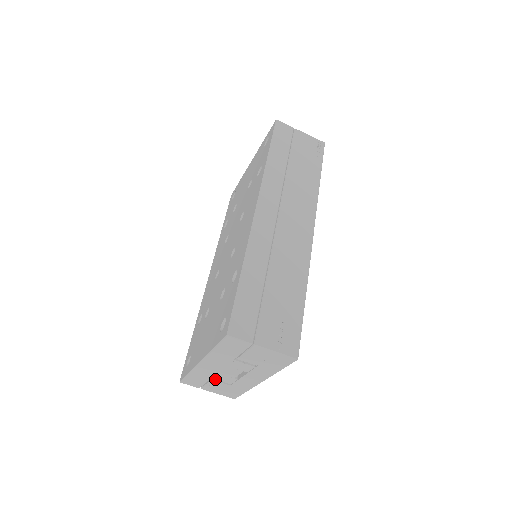
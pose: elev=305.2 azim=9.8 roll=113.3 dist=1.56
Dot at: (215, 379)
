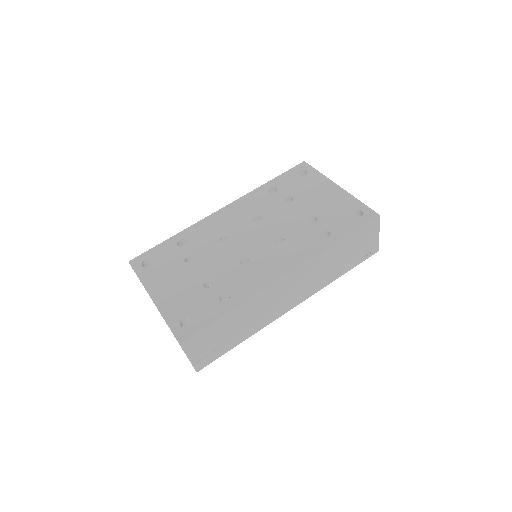
Dot at: occluded
